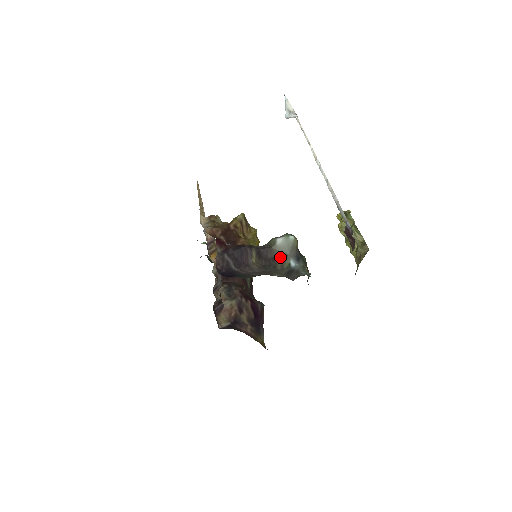
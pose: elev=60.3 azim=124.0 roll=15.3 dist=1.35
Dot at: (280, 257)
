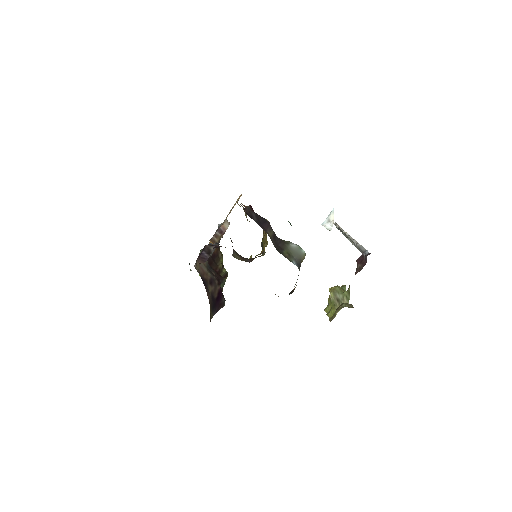
Dot at: (287, 253)
